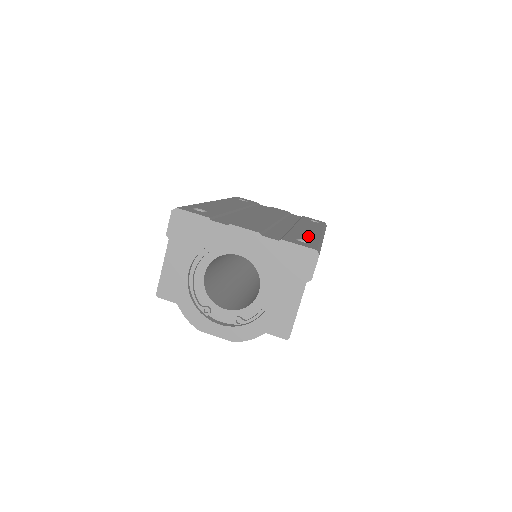
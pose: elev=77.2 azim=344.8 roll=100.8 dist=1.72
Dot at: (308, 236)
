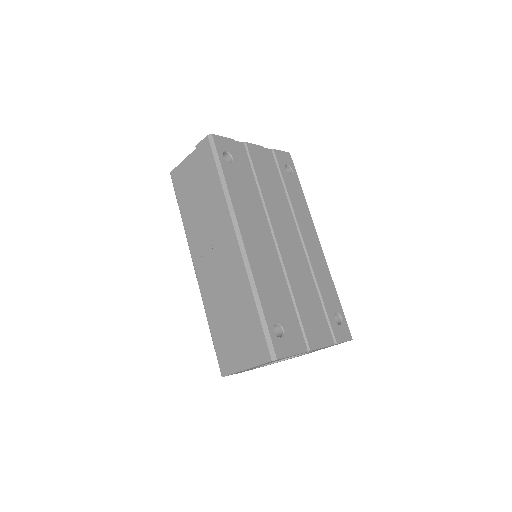
Dot at: (329, 287)
